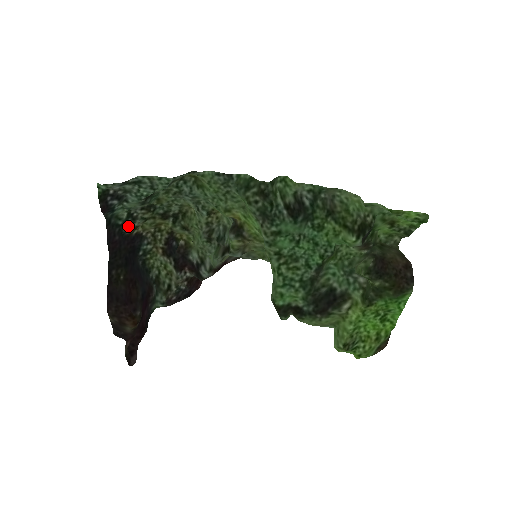
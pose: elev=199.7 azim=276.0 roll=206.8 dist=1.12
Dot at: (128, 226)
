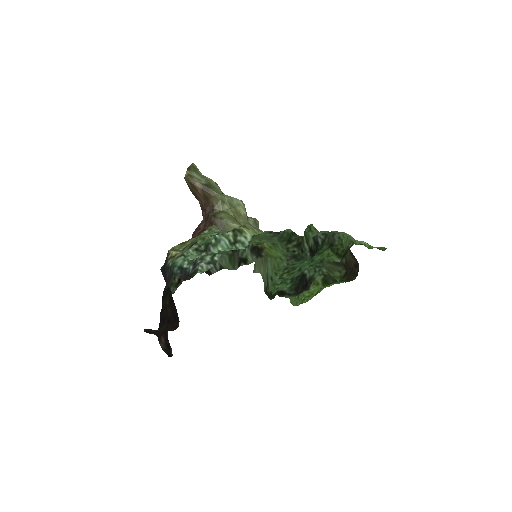
Dot at: (173, 261)
